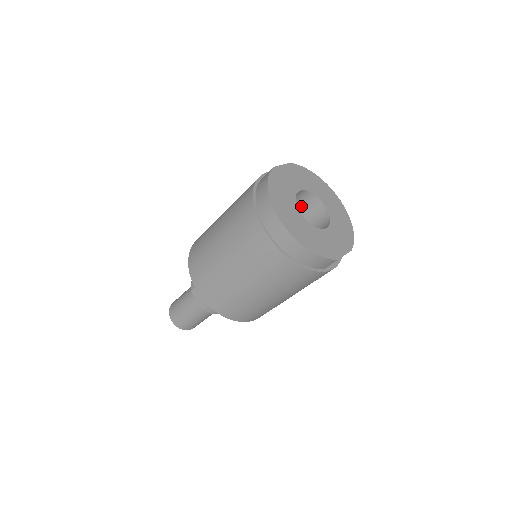
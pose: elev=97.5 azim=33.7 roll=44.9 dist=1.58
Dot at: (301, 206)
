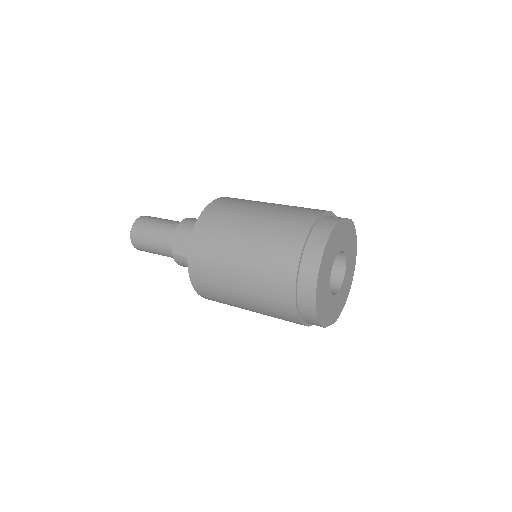
Dot at: occluded
